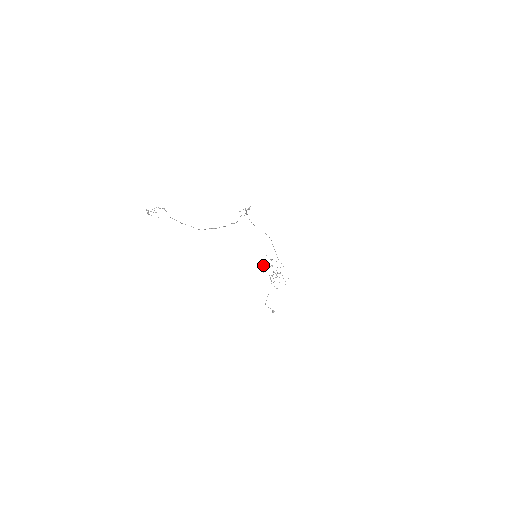
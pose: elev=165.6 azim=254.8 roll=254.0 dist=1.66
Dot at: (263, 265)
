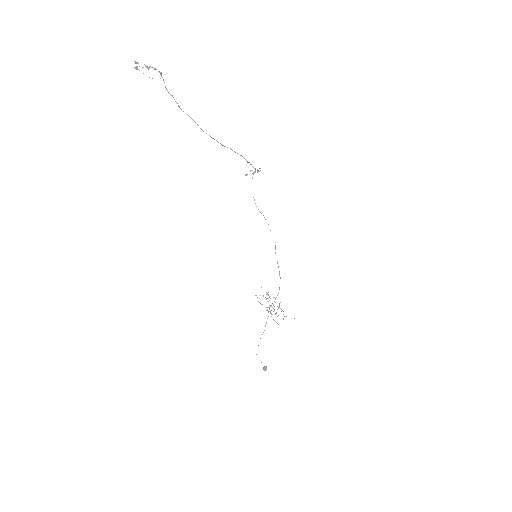
Dot at: occluded
